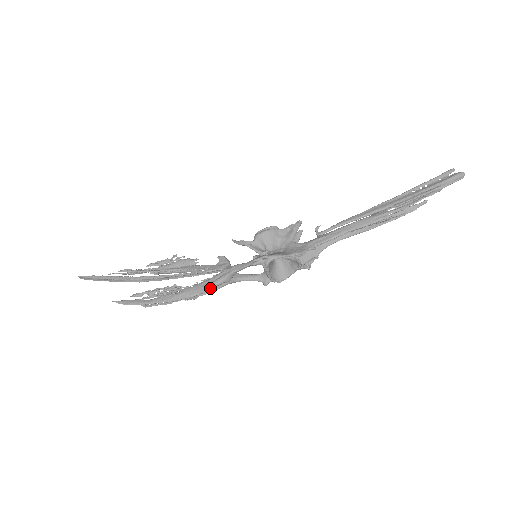
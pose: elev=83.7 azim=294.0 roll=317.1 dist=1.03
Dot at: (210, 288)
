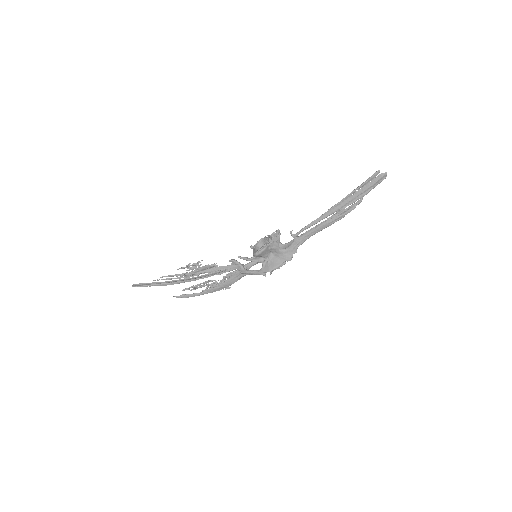
Dot at: occluded
